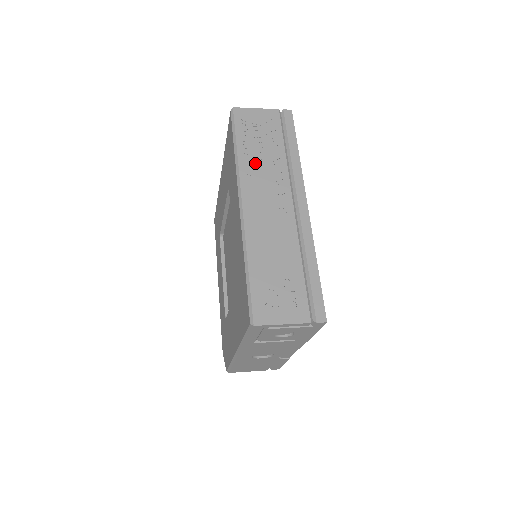
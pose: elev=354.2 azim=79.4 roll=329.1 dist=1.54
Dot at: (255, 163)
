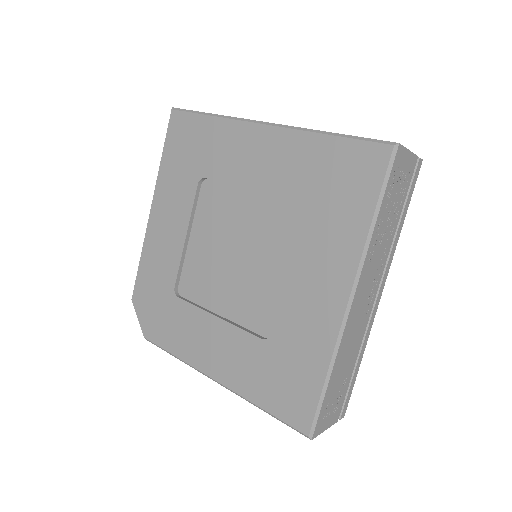
Dot at: (379, 241)
